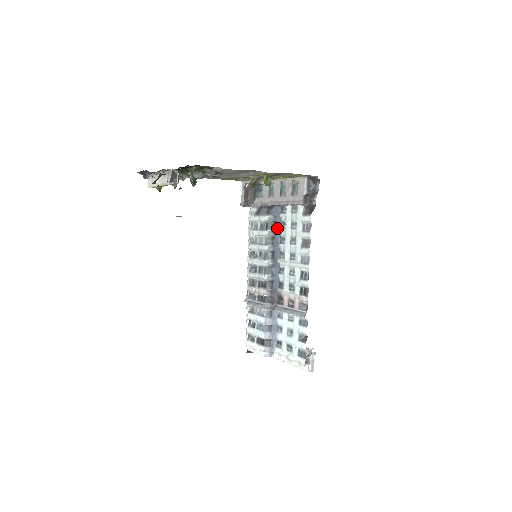
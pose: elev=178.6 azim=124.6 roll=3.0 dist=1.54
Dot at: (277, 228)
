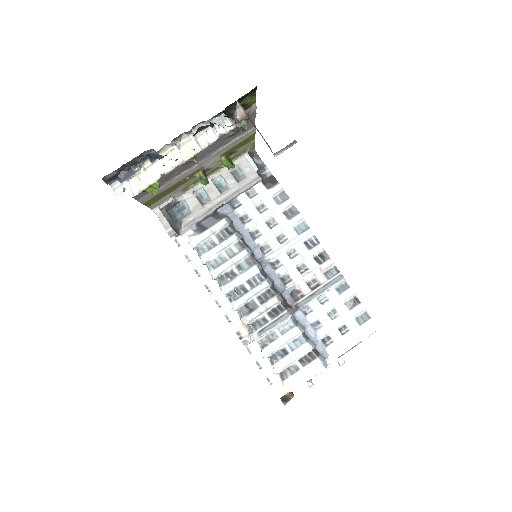
Dot at: (239, 228)
